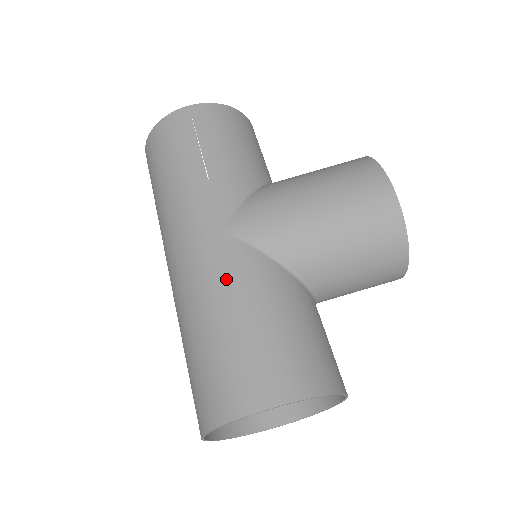
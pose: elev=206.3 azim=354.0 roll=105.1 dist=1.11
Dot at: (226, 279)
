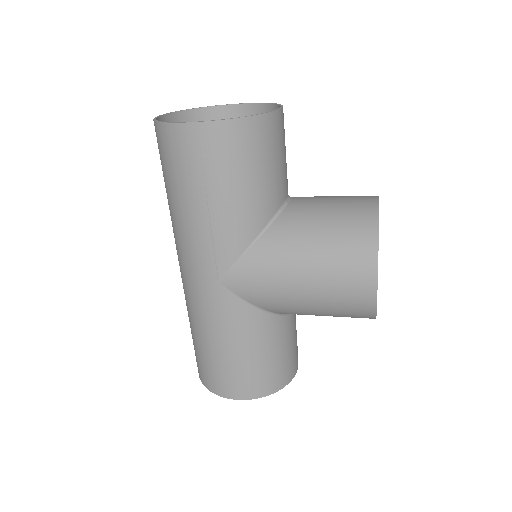
Dot at: (217, 320)
